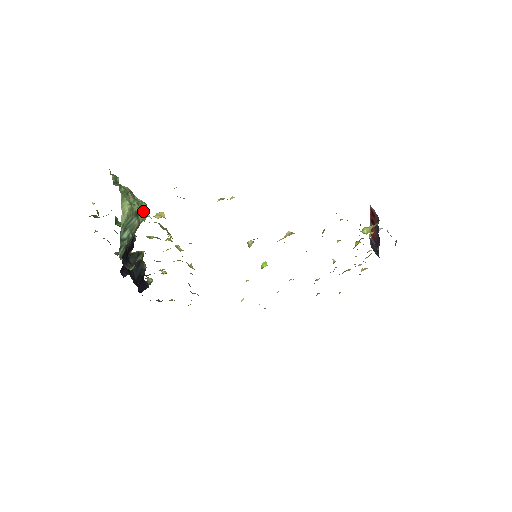
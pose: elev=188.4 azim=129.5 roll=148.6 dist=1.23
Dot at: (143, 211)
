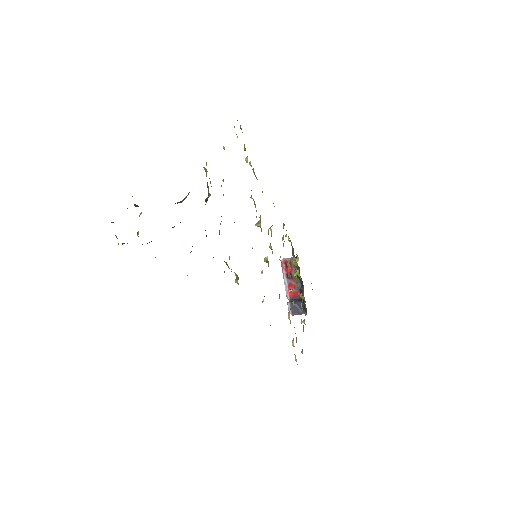
Dot at: occluded
